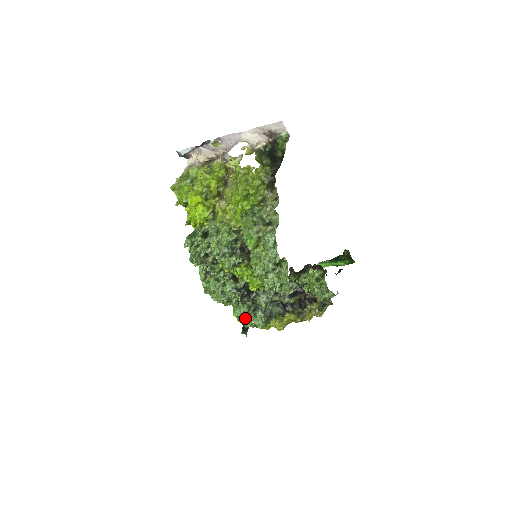
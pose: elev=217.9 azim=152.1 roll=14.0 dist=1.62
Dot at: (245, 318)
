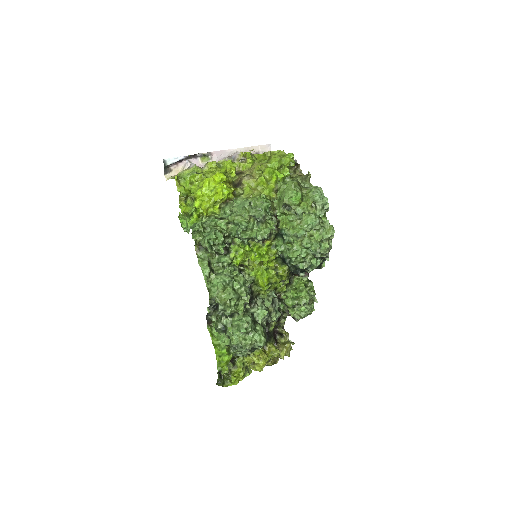
Dot at: (244, 335)
